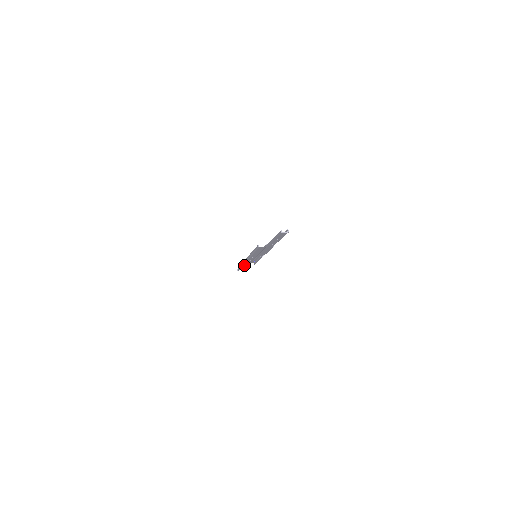
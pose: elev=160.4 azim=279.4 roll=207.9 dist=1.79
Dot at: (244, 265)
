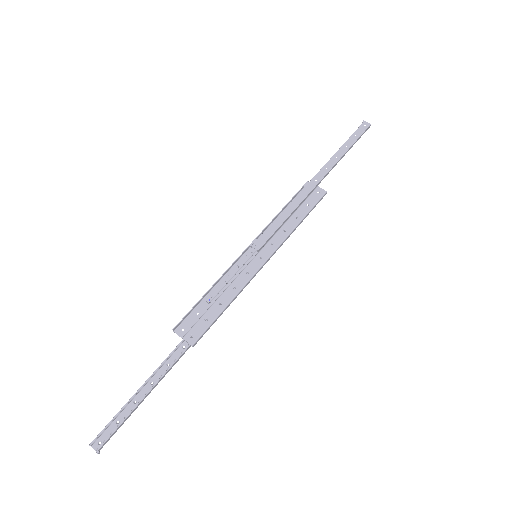
Dot at: (335, 161)
